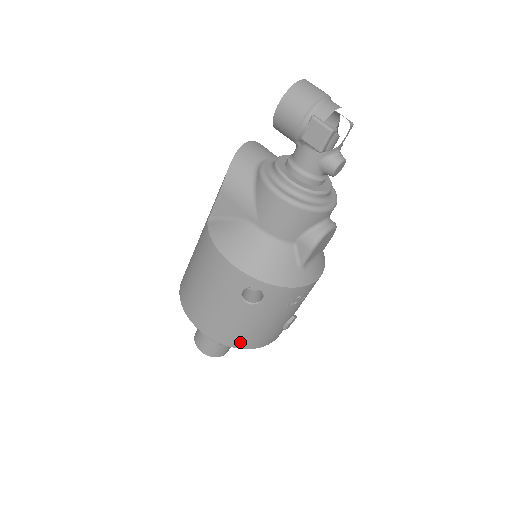
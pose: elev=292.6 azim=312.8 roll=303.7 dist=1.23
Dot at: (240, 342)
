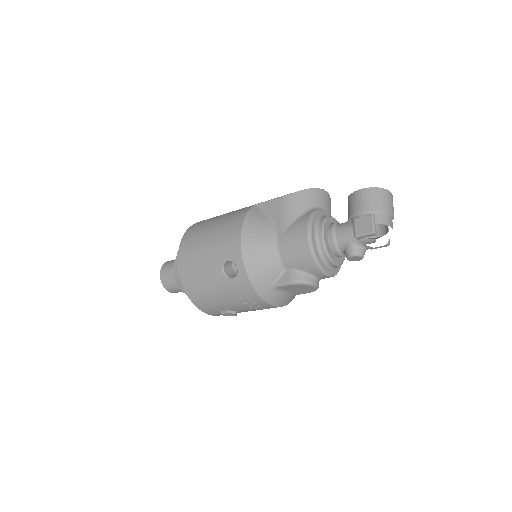
Dot at: (191, 289)
